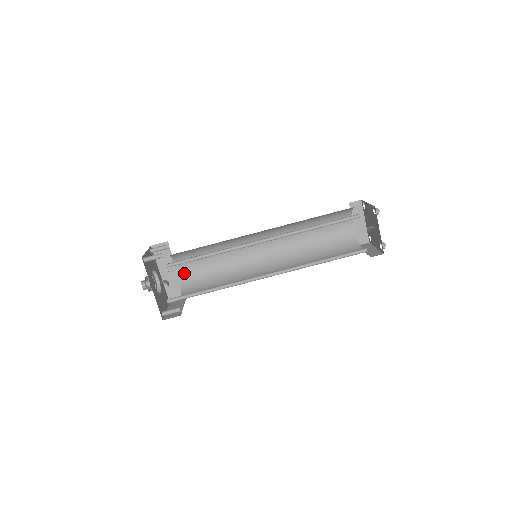
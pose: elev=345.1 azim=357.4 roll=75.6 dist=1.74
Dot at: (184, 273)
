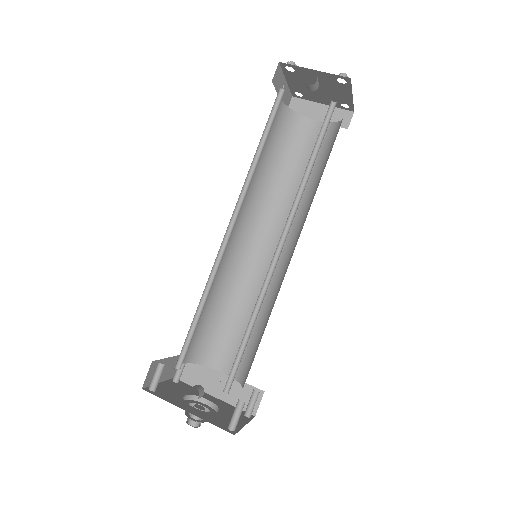
Dot at: (230, 366)
